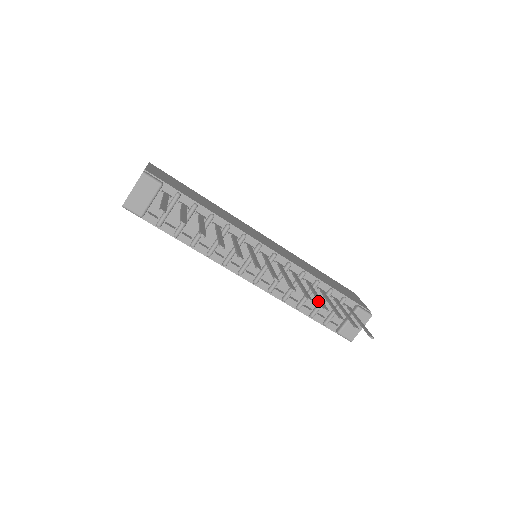
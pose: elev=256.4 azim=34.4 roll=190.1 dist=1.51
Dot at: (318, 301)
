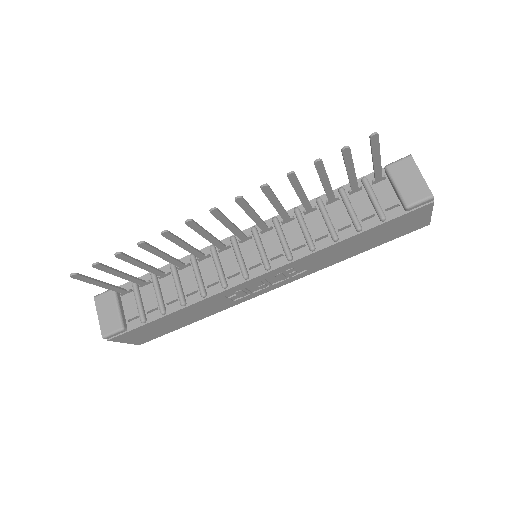
Dot at: occluded
